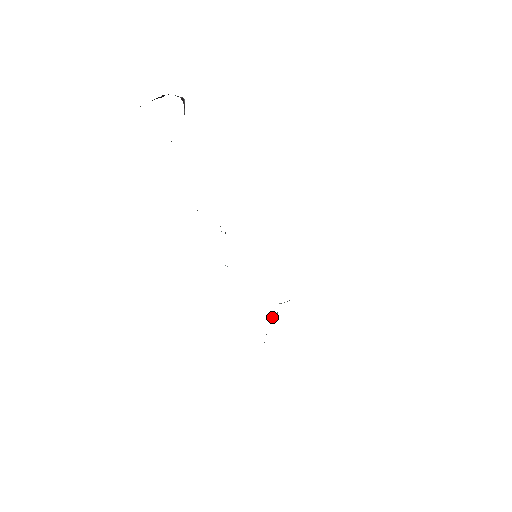
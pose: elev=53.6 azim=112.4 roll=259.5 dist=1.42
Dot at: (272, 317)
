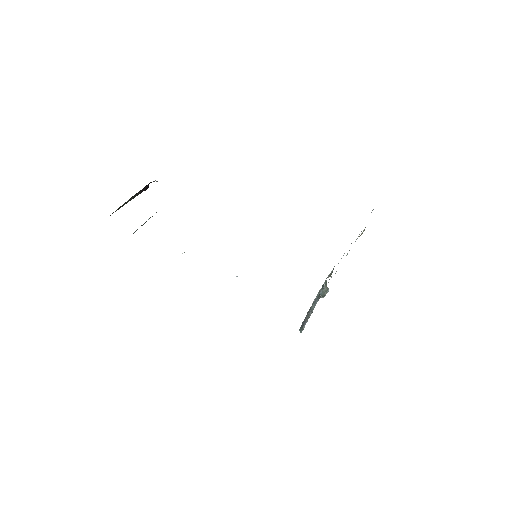
Dot at: (321, 294)
